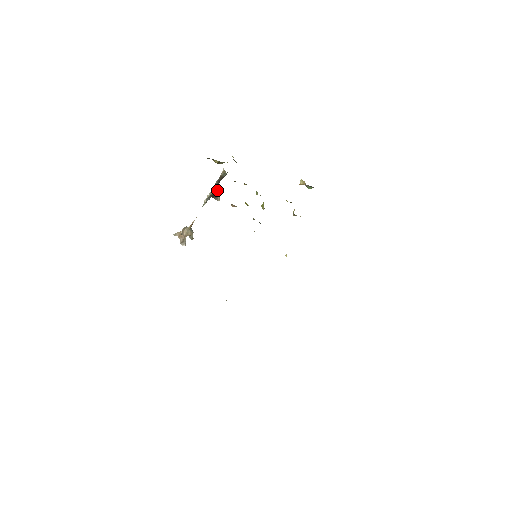
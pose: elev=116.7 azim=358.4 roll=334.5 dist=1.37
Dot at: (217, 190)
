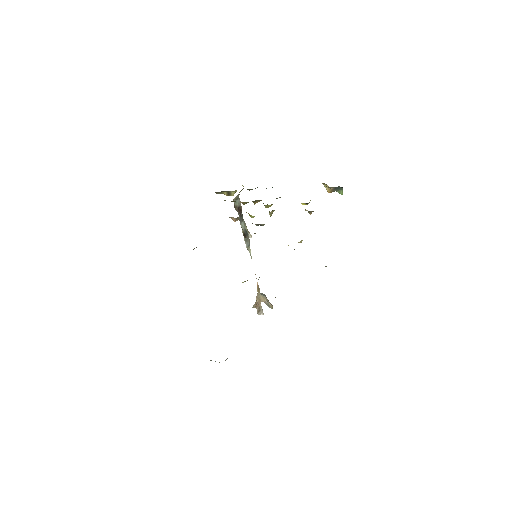
Dot at: (246, 227)
